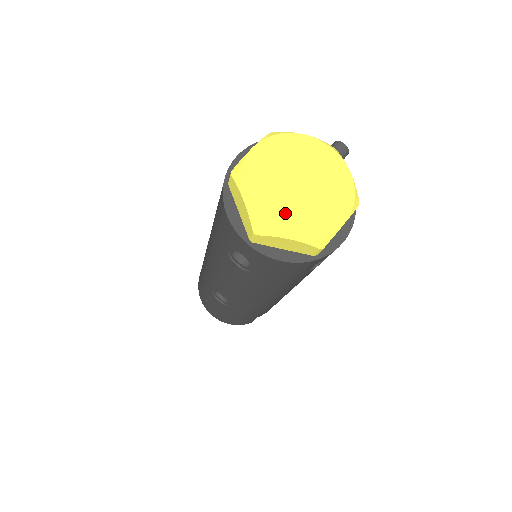
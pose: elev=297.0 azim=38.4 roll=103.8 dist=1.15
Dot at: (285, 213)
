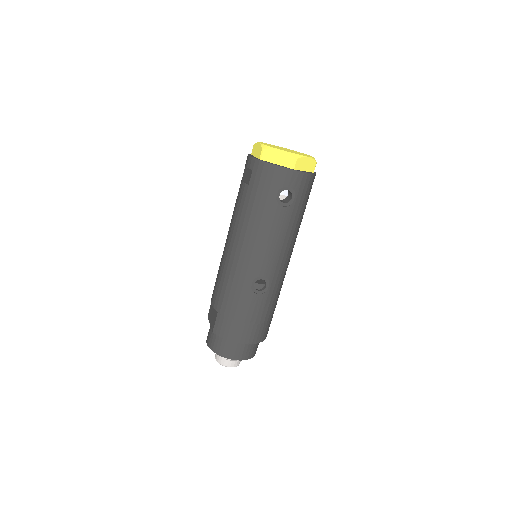
Dot at: (296, 153)
